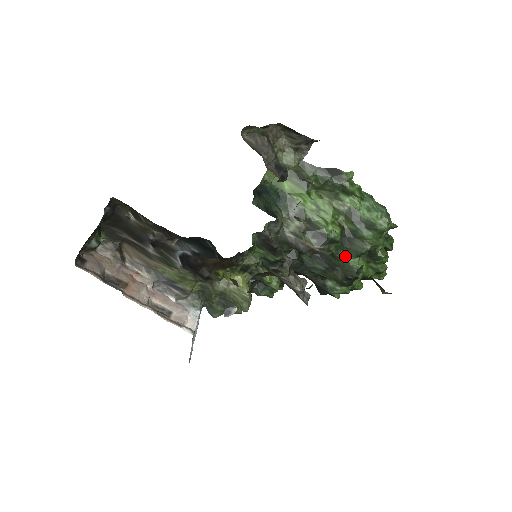
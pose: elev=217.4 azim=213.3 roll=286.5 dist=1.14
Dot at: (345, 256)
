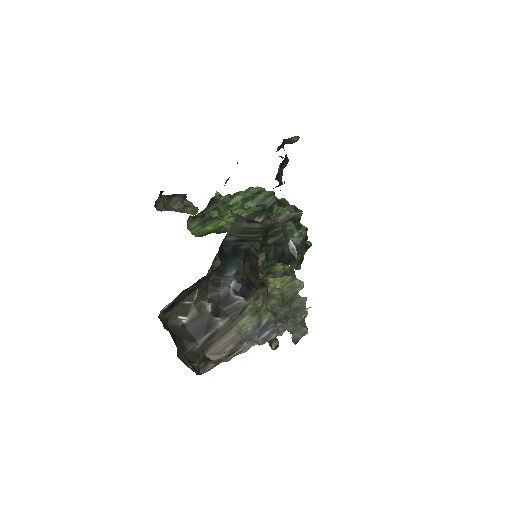
Dot at: occluded
